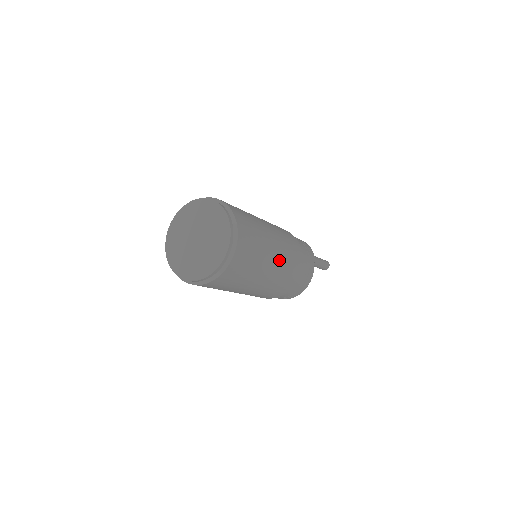
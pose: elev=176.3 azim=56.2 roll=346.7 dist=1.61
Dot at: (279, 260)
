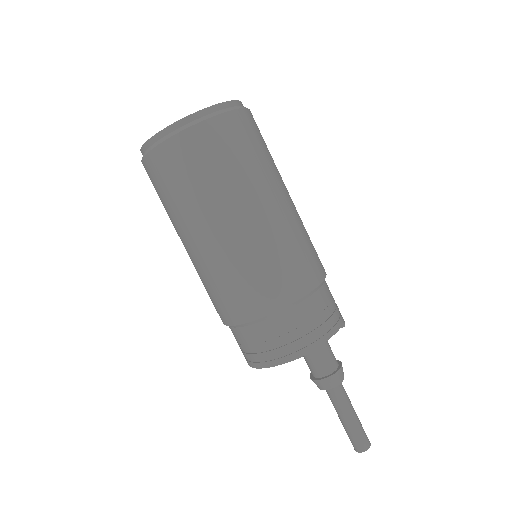
Dot at: (288, 215)
